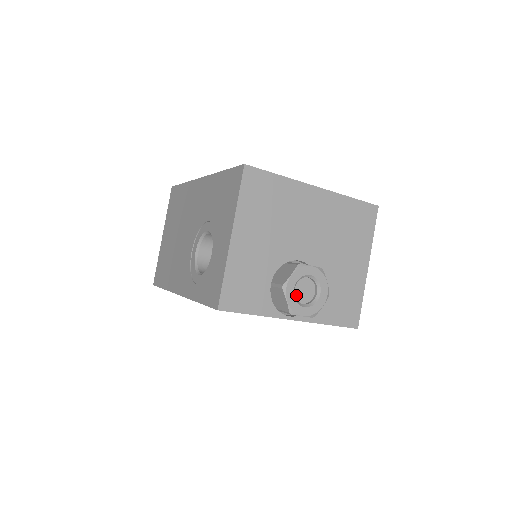
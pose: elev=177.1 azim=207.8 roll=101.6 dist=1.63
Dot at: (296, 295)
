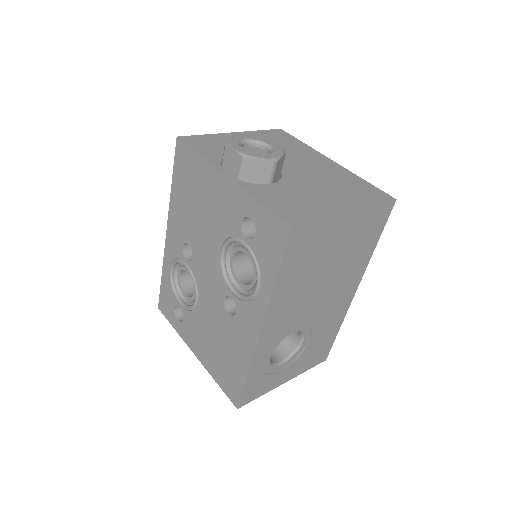
Dot at: (245, 149)
